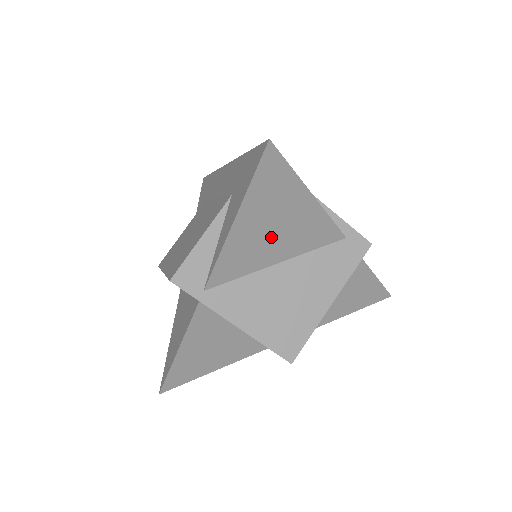
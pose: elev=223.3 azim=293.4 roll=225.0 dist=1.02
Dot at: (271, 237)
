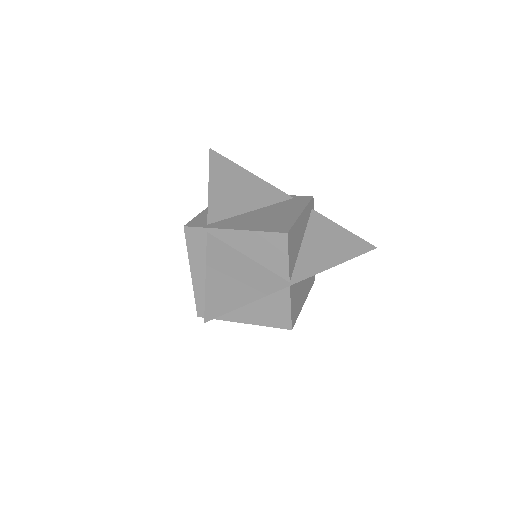
Dot at: (238, 194)
